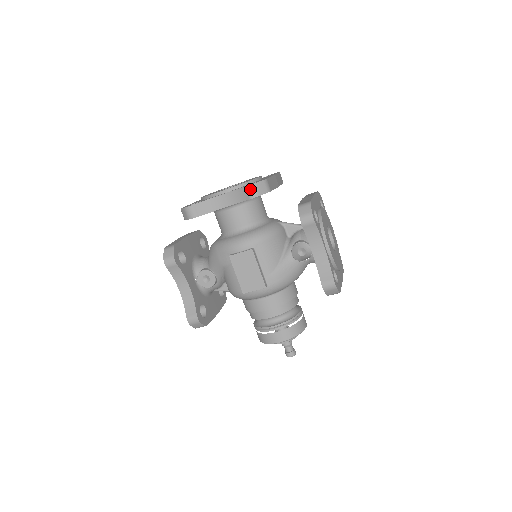
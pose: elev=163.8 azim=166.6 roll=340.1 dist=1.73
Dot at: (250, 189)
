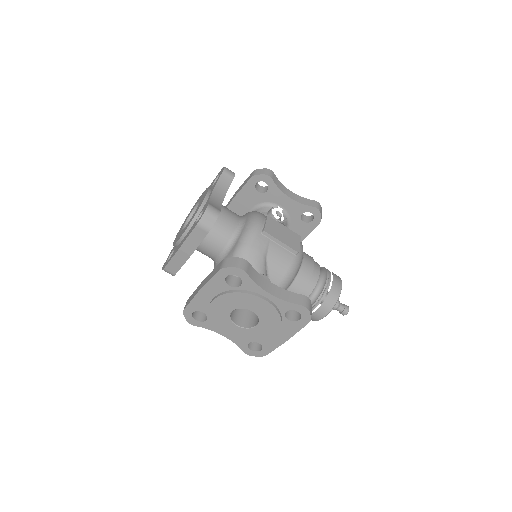
Dot at: (227, 170)
